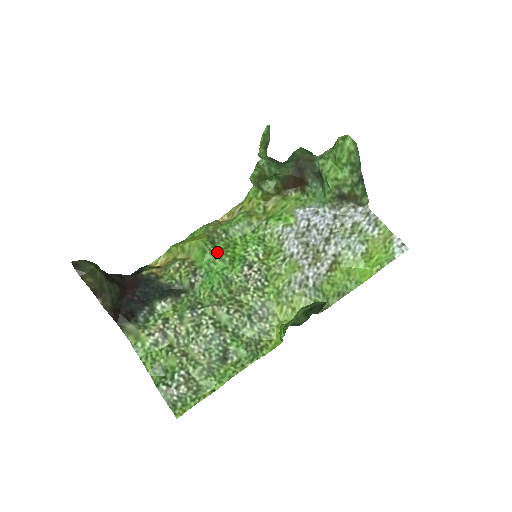
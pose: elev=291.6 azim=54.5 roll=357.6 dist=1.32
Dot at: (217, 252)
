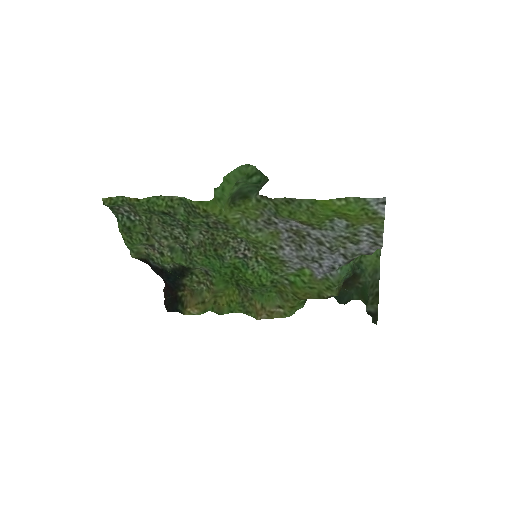
Dot at: (234, 277)
